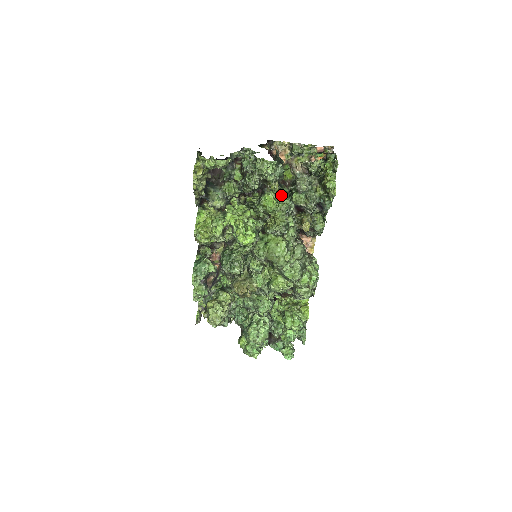
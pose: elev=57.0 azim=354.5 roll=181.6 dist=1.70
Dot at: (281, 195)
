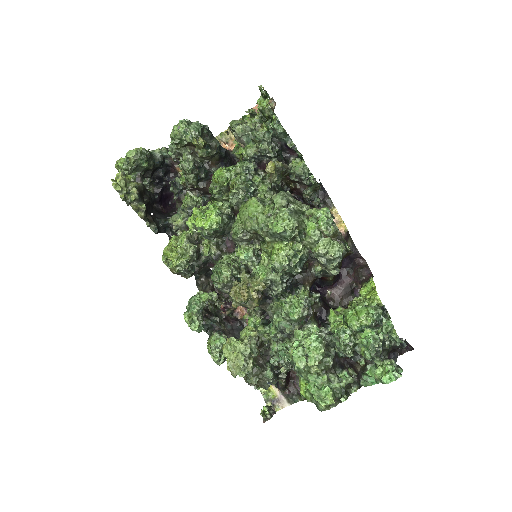
Dot at: (235, 166)
